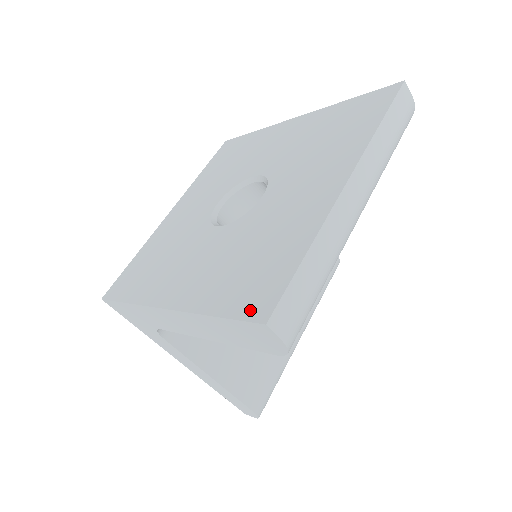
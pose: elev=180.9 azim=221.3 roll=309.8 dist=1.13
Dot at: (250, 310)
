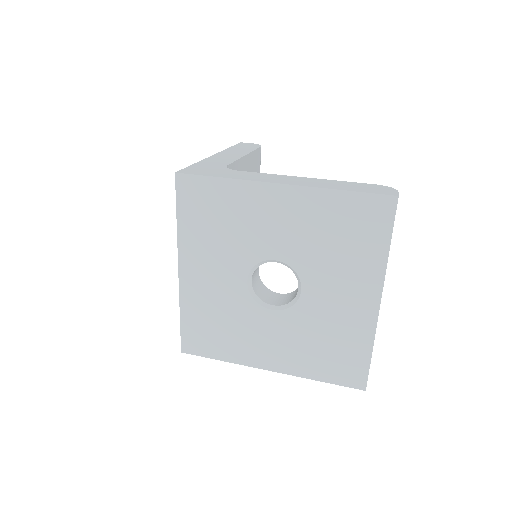
Dot at: (350, 382)
